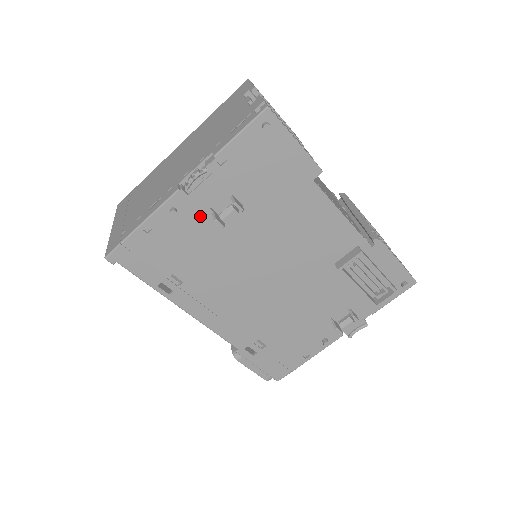
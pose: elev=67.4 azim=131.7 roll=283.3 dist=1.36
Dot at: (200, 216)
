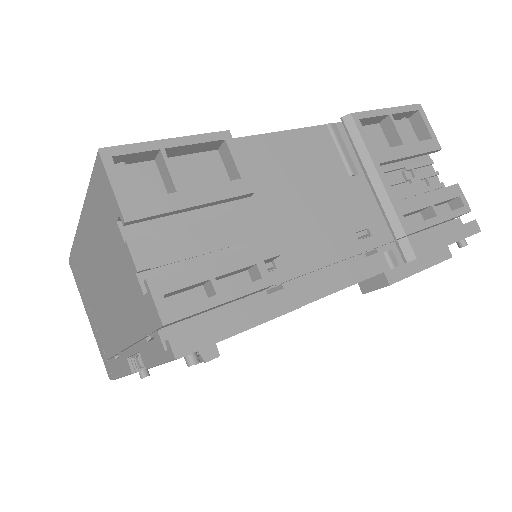
Dot at: occluded
